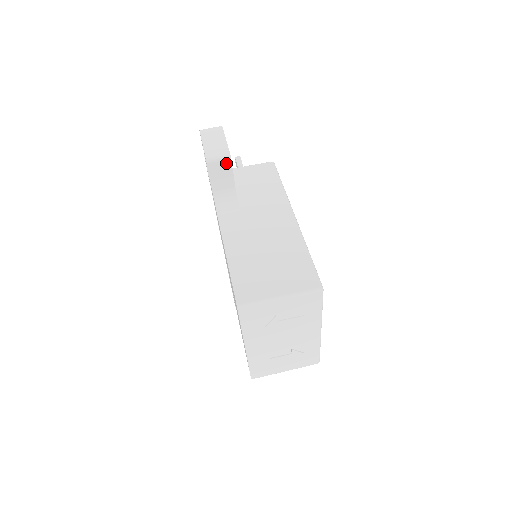
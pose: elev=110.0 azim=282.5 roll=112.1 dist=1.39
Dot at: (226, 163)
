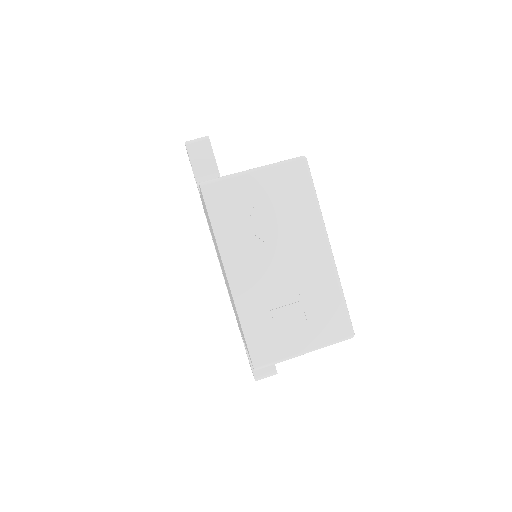
Dot at: (205, 144)
